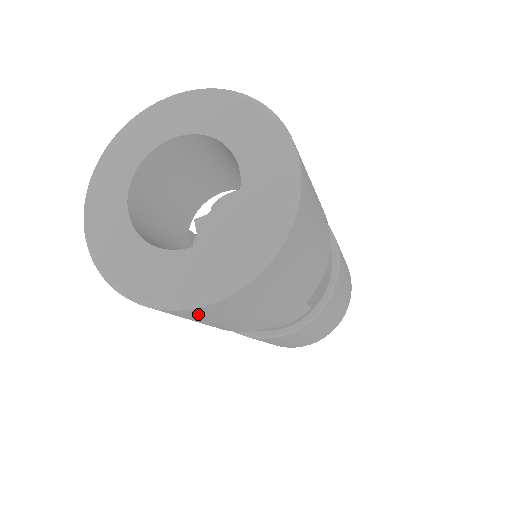
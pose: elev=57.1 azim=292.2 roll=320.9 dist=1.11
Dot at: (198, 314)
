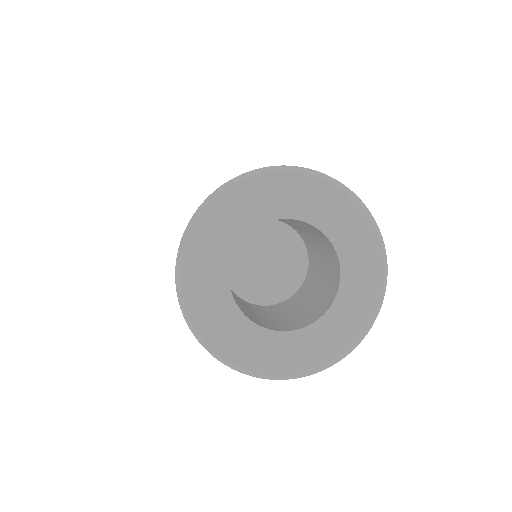
Dot at: occluded
